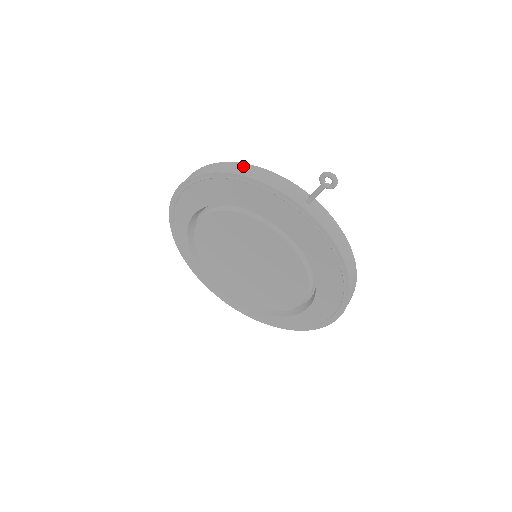
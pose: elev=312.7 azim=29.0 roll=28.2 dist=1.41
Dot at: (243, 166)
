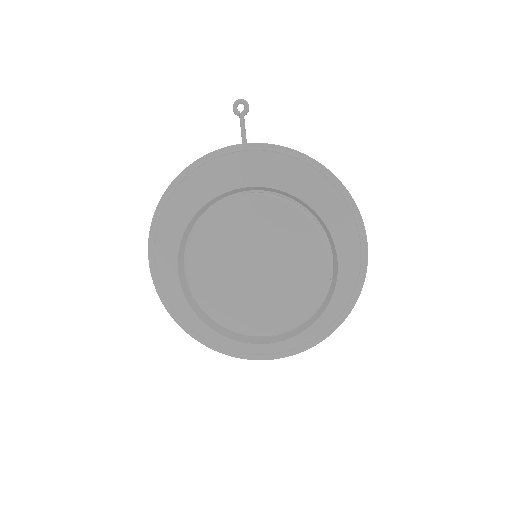
Dot at: occluded
